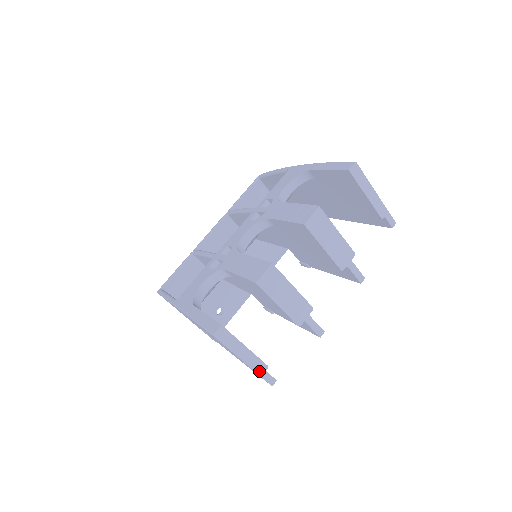
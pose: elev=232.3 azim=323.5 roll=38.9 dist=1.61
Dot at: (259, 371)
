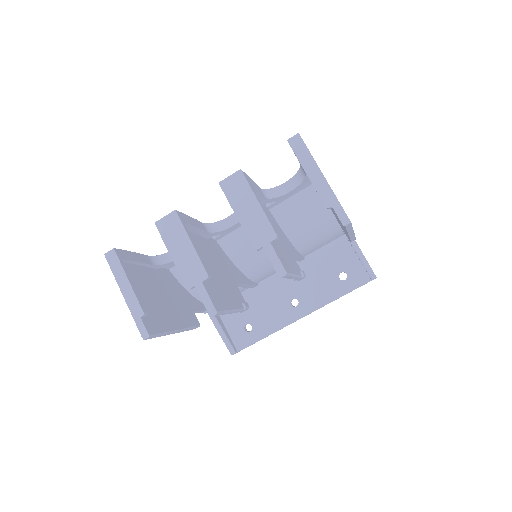
Dot at: (134, 313)
